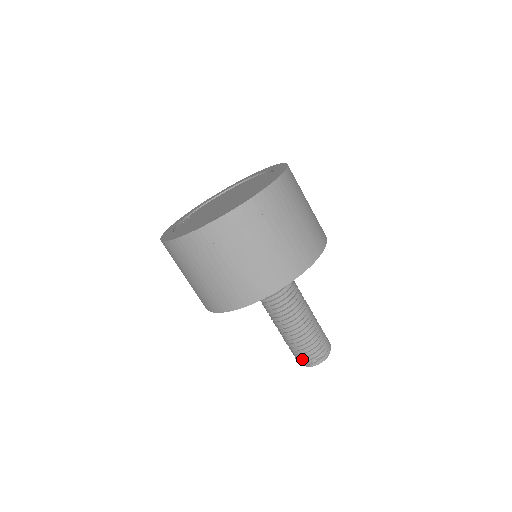
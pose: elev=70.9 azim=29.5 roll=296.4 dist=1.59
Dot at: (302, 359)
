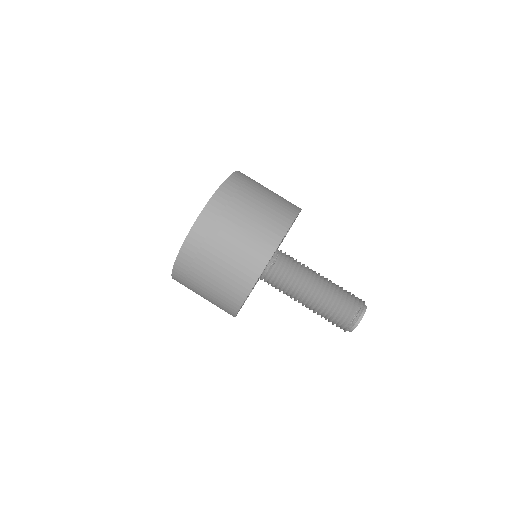
Dot at: (345, 322)
